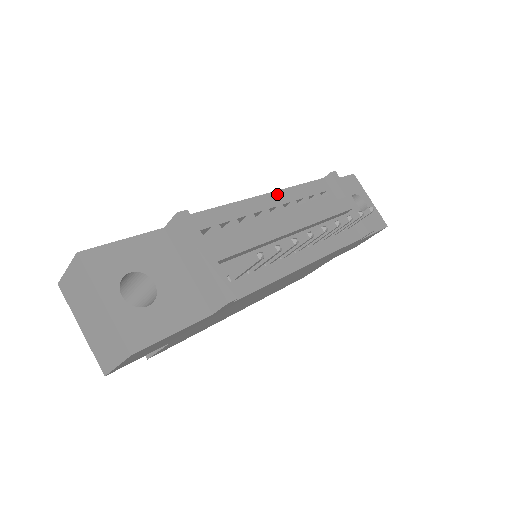
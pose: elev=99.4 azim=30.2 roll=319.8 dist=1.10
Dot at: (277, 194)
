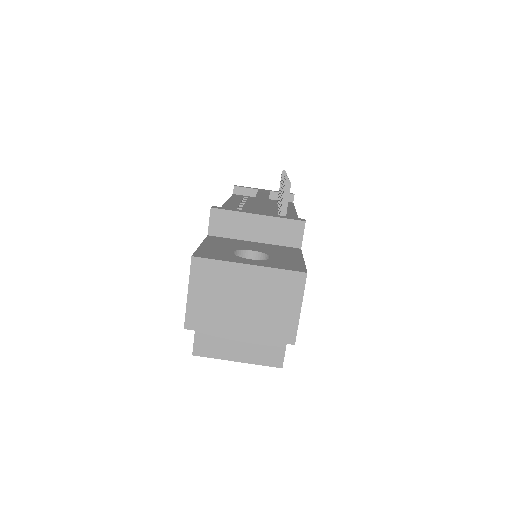
Dot at: (229, 202)
